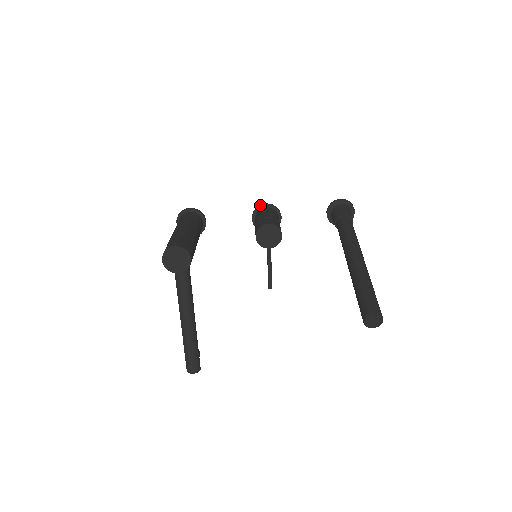
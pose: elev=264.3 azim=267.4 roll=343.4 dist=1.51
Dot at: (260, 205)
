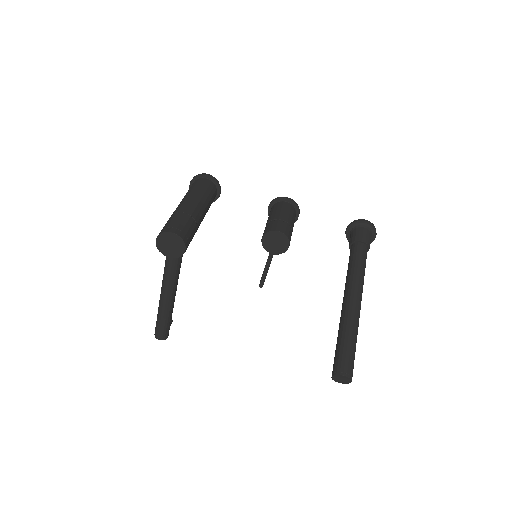
Dot at: (281, 197)
